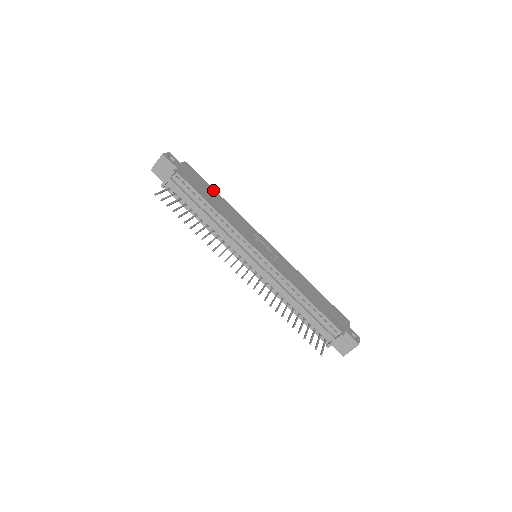
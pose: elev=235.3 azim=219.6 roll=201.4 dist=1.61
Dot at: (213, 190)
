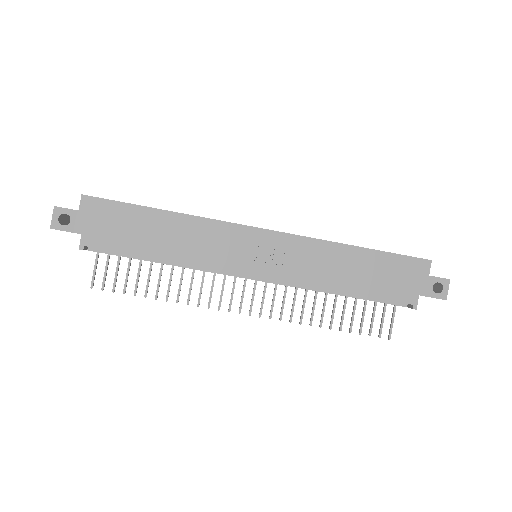
Dot at: (145, 211)
